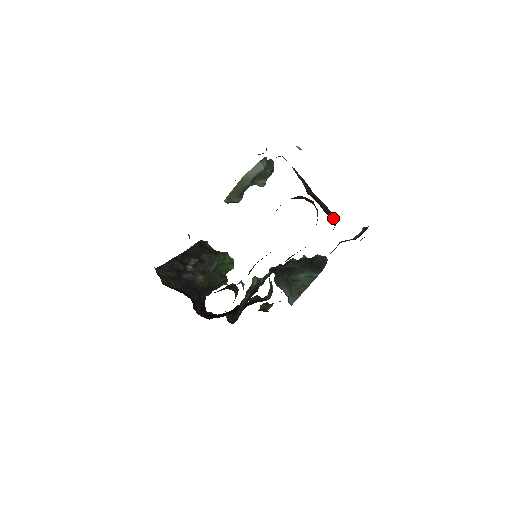
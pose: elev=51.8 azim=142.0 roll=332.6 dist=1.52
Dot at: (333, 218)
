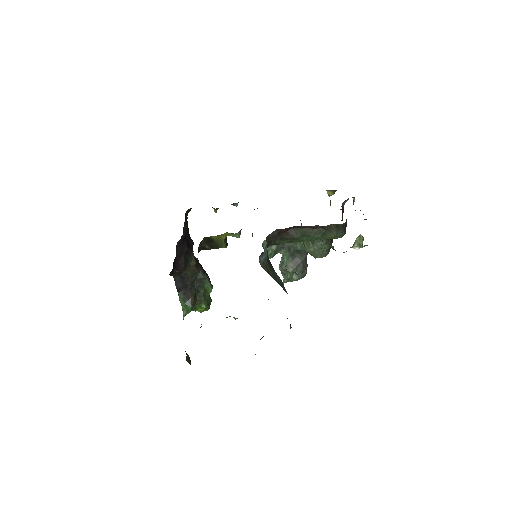
Dot at: occluded
